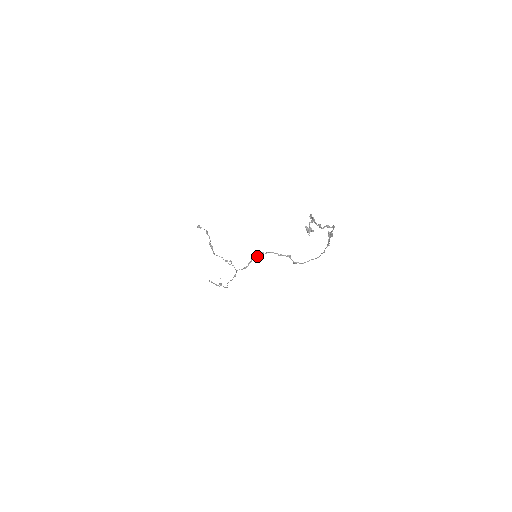
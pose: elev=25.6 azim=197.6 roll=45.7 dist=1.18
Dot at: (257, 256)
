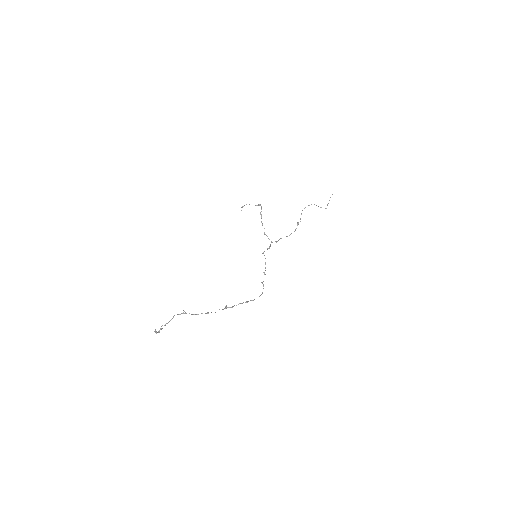
Dot at: (263, 252)
